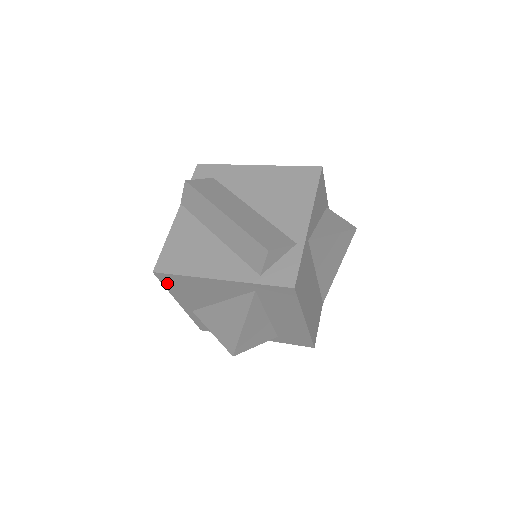
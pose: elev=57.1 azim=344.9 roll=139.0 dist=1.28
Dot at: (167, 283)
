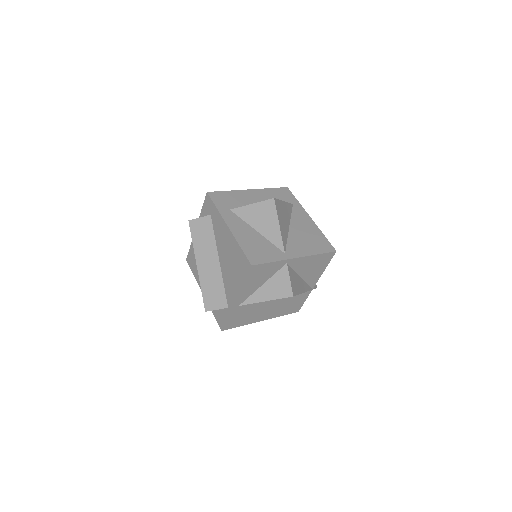
Dot at: occluded
